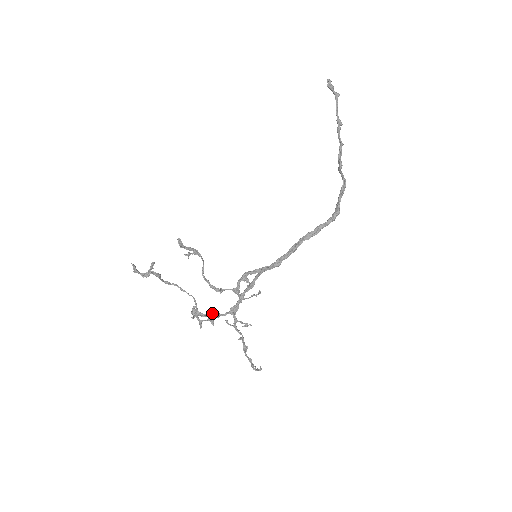
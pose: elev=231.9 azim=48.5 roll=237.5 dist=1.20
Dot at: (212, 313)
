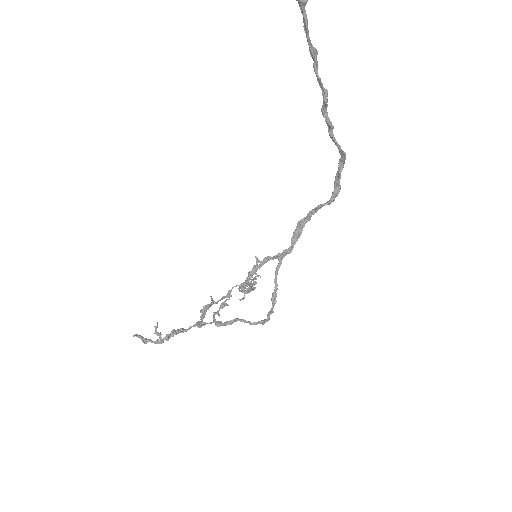
Dot at: occluded
